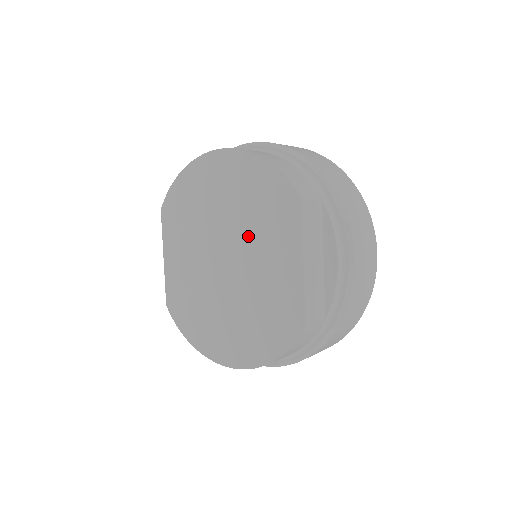
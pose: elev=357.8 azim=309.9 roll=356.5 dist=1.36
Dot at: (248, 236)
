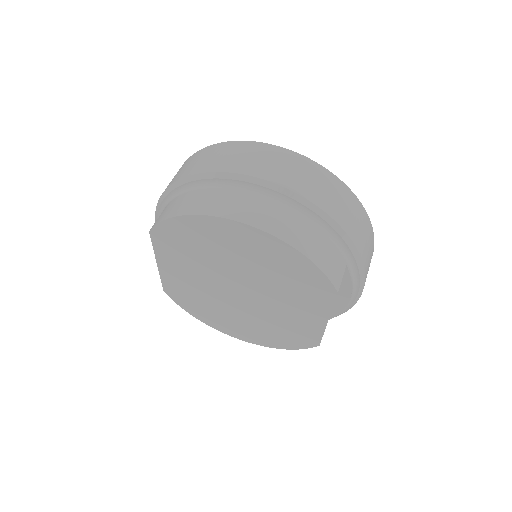
Dot at: (271, 290)
